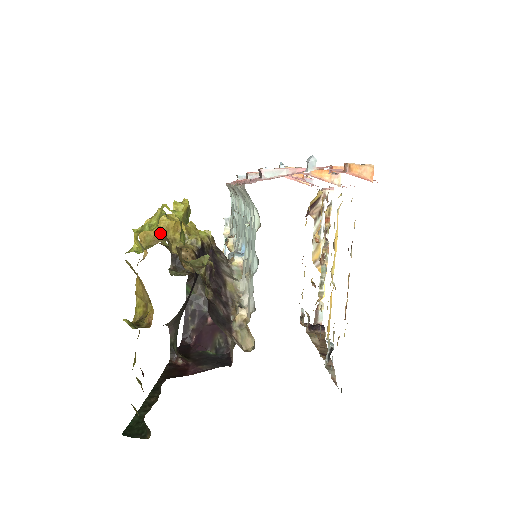
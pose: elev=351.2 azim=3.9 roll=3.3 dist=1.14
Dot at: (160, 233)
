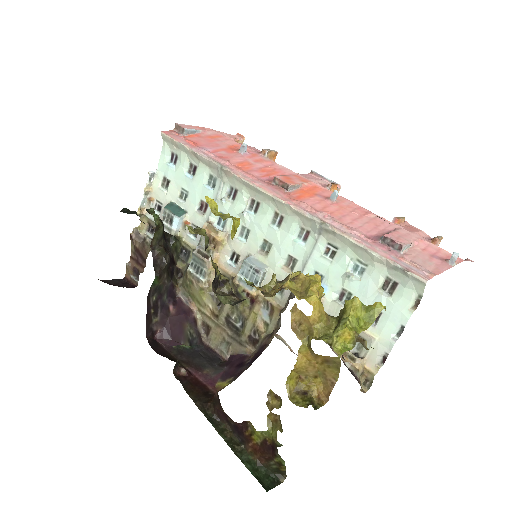
Dot at: (323, 307)
